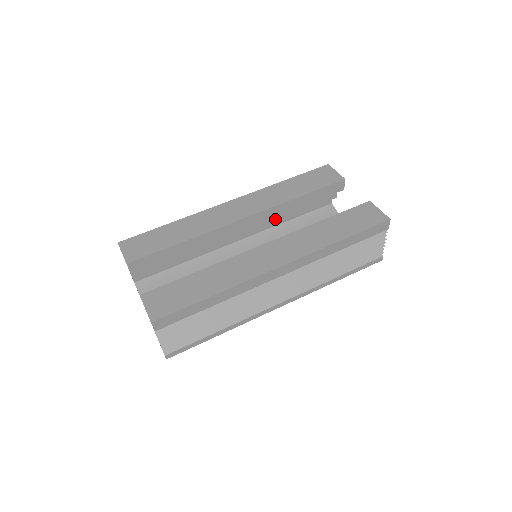
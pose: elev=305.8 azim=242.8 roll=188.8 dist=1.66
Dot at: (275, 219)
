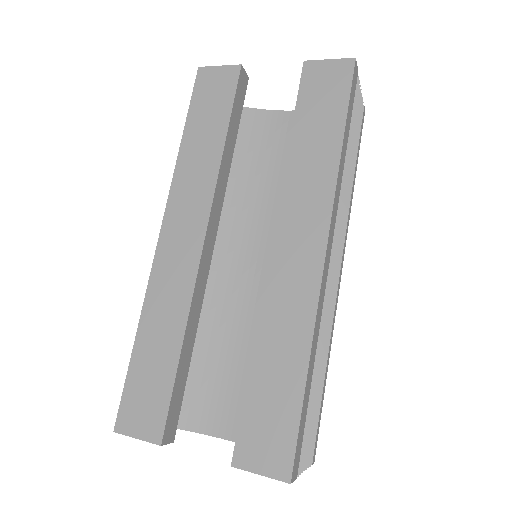
Dot at: occluded
